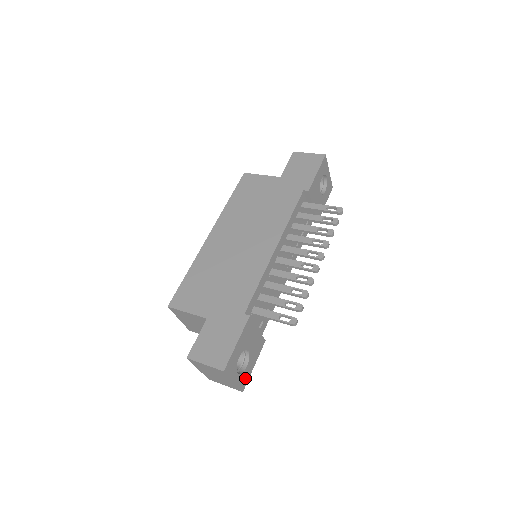
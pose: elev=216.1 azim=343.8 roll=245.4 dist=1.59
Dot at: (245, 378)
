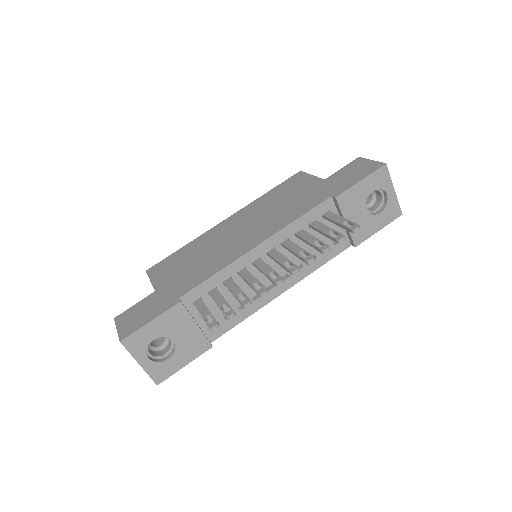
Dot at: (164, 371)
